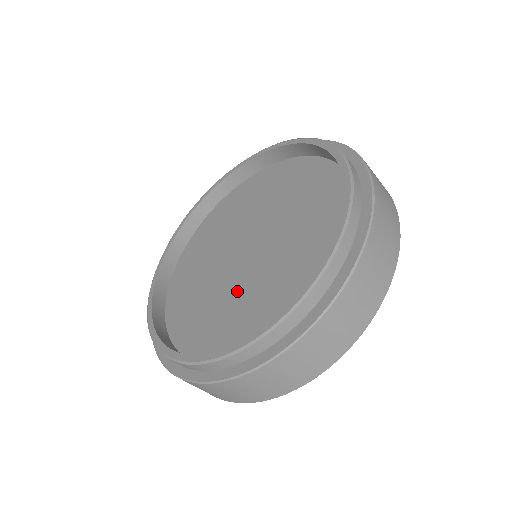
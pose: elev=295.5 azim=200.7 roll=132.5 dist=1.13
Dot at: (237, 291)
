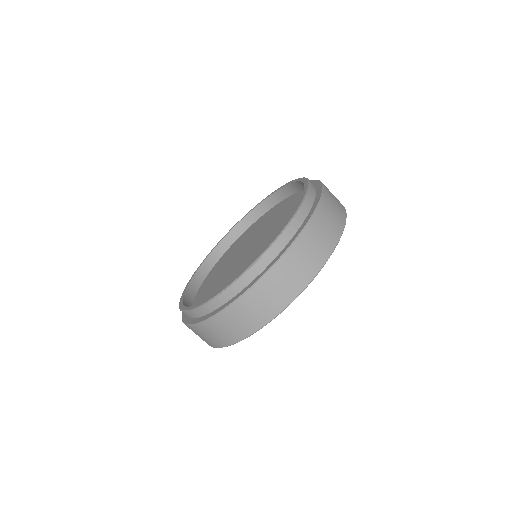
Dot at: (229, 276)
